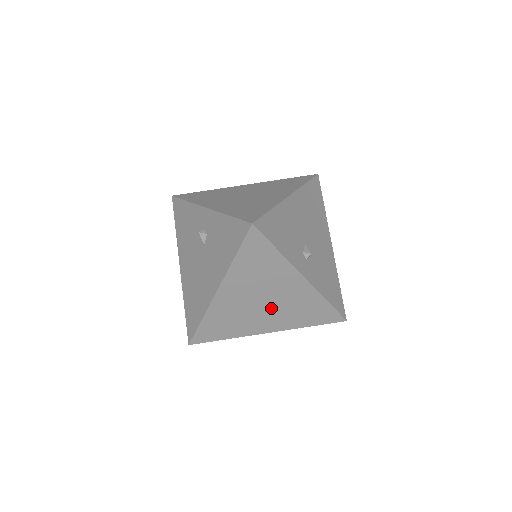
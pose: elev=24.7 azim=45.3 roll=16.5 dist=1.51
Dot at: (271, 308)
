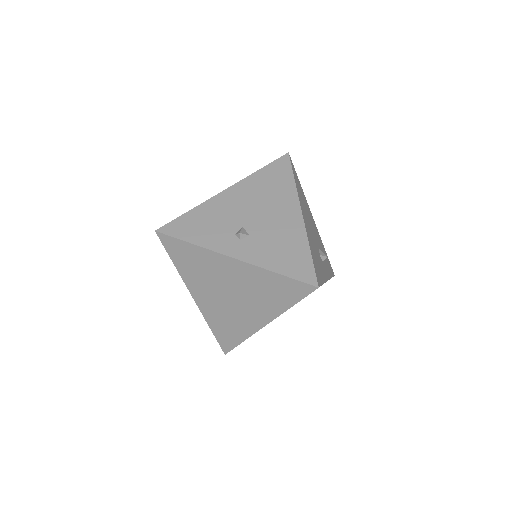
Dot at: (242, 298)
